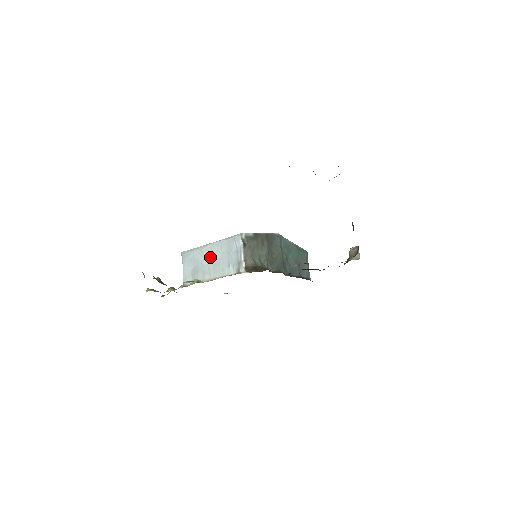
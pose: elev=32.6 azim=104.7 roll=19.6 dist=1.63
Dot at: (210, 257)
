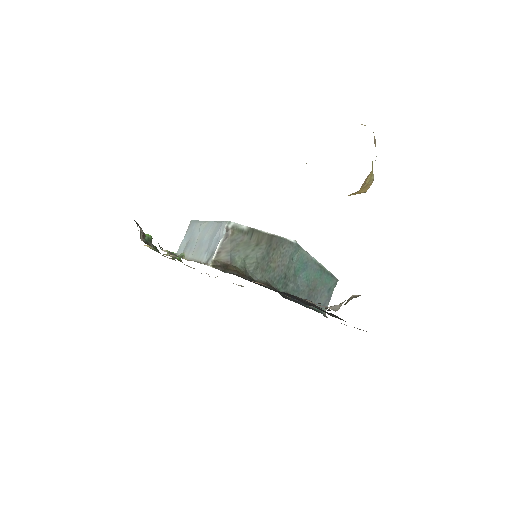
Dot at: (201, 235)
